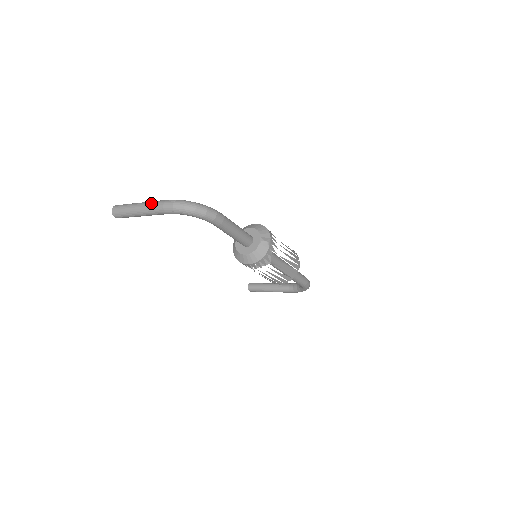
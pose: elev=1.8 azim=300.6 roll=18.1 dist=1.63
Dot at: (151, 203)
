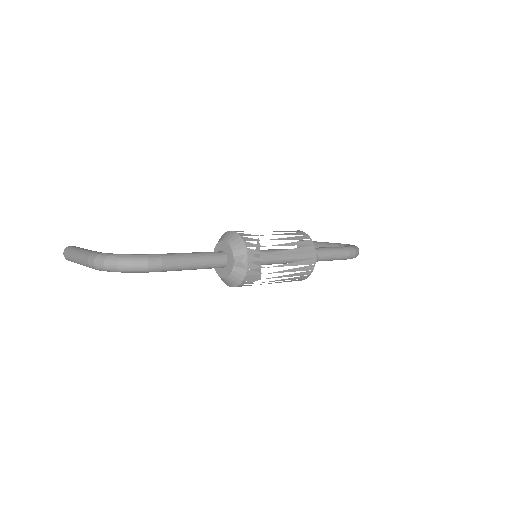
Dot at: (81, 256)
